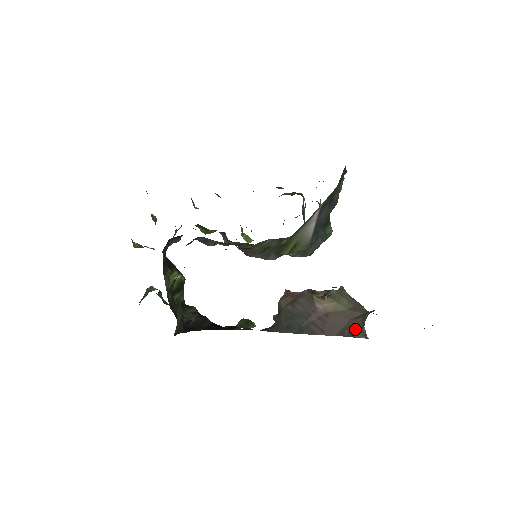
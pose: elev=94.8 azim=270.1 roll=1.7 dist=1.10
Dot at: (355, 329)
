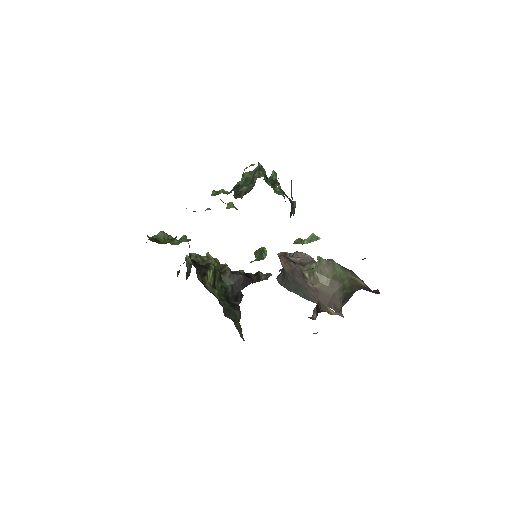
Dot at: (337, 308)
